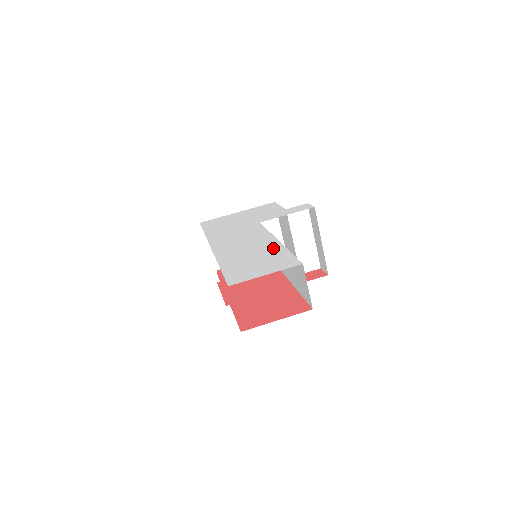
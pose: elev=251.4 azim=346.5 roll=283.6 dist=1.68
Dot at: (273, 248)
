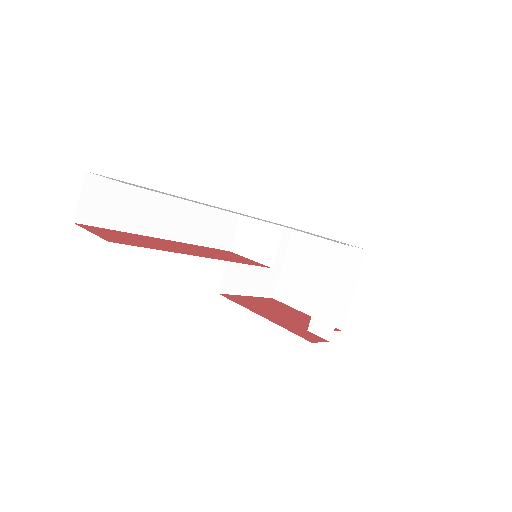
Dot at: occluded
